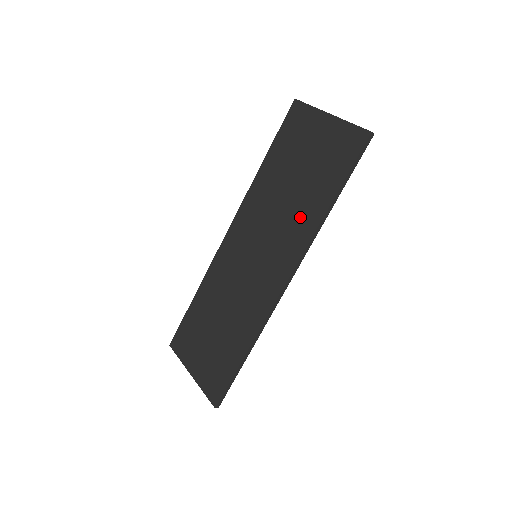
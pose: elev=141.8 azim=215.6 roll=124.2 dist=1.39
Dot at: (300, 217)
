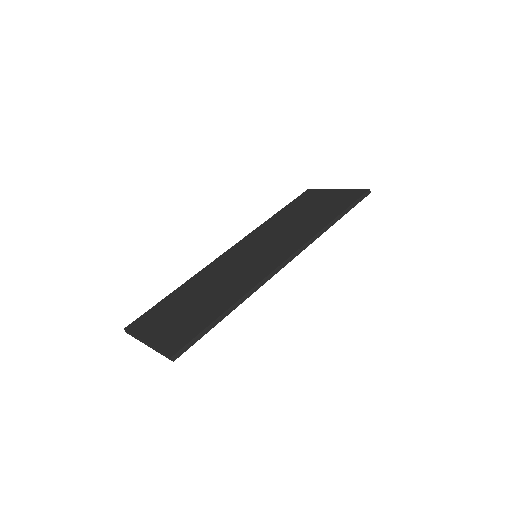
Dot at: (306, 228)
